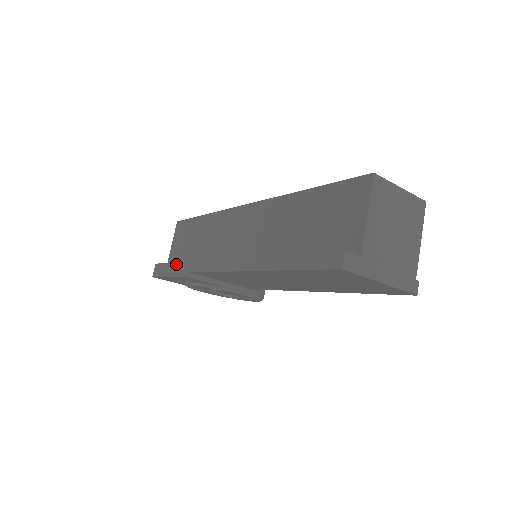
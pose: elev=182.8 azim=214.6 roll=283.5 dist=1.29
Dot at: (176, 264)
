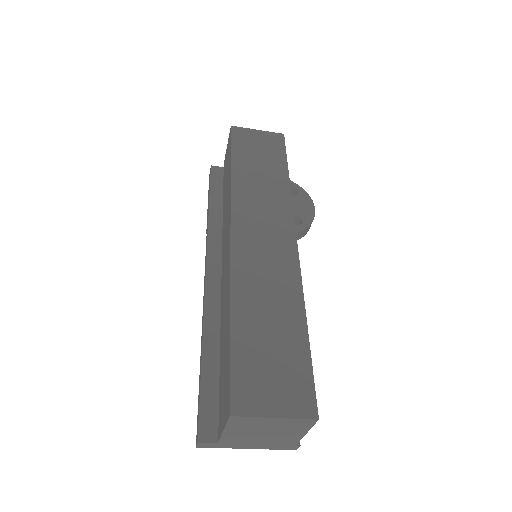
Dot at: occluded
